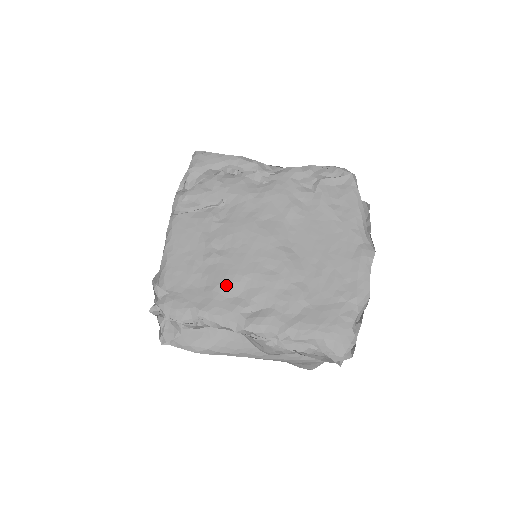
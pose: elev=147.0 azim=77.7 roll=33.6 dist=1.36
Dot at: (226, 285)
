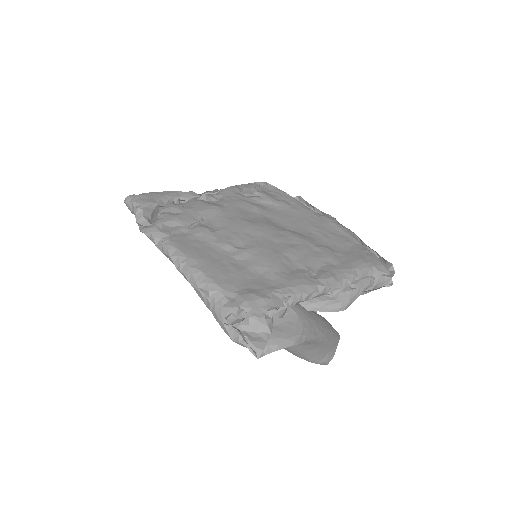
Dot at: (278, 264)
